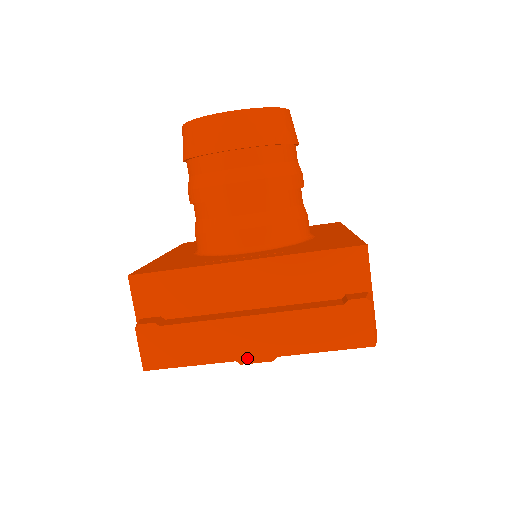
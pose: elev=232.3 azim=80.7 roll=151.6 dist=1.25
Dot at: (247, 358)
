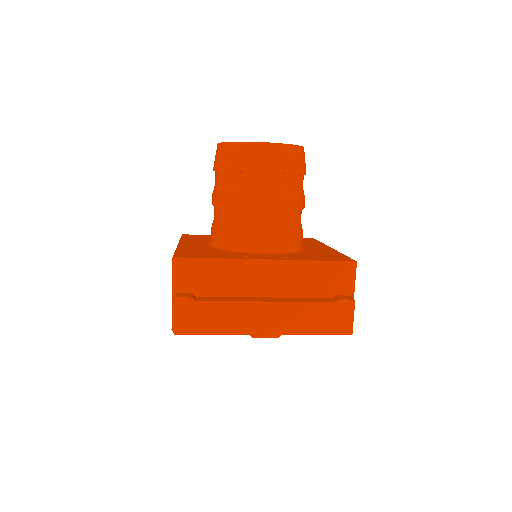
Dot at: (259, 334)
